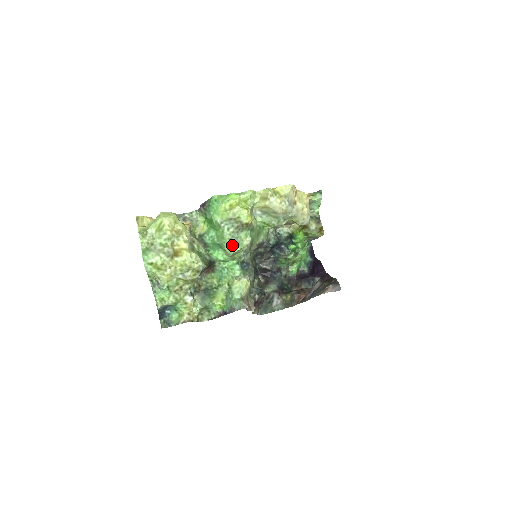
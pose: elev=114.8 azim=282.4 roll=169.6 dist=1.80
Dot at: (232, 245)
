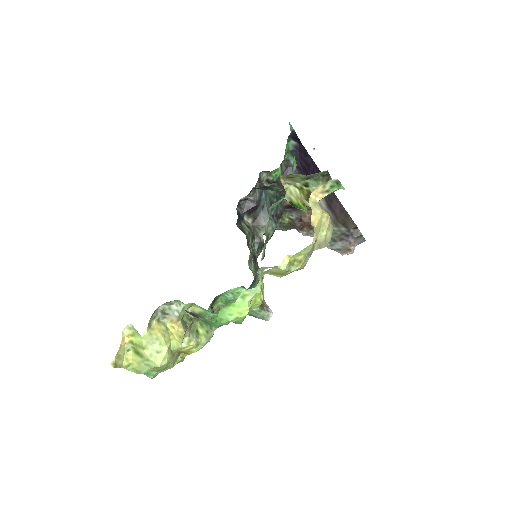
Dot at: occluded
